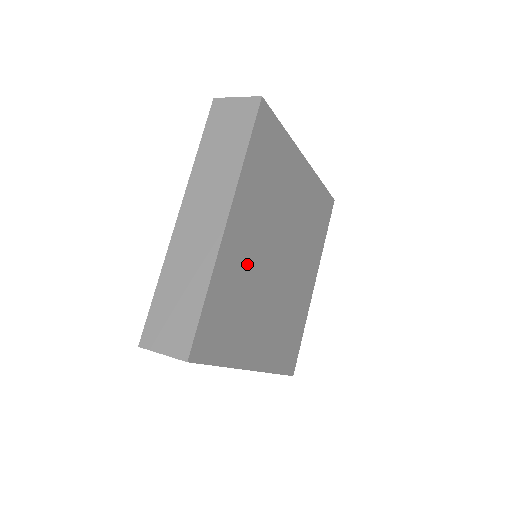
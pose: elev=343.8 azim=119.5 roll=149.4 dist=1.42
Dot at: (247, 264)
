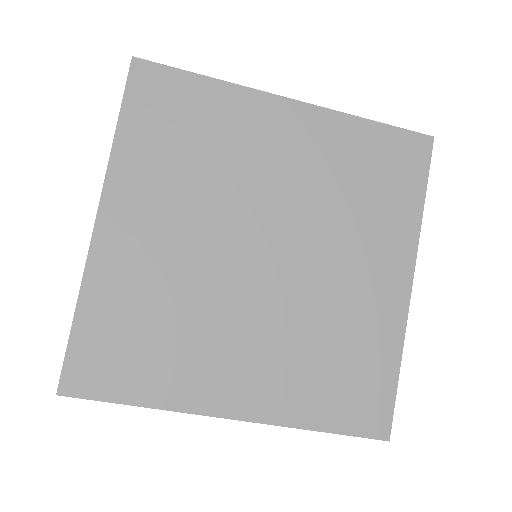
Dot at: (165, 267)
